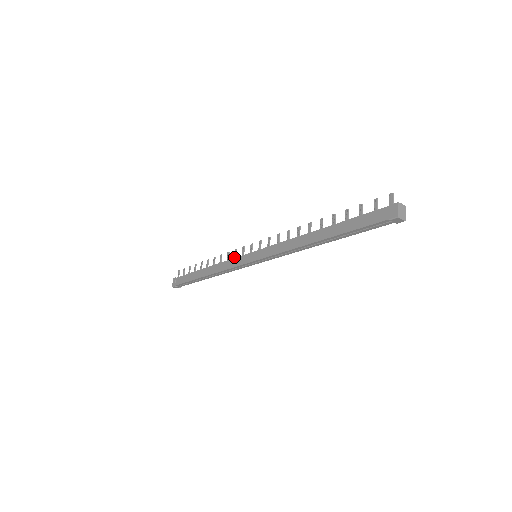
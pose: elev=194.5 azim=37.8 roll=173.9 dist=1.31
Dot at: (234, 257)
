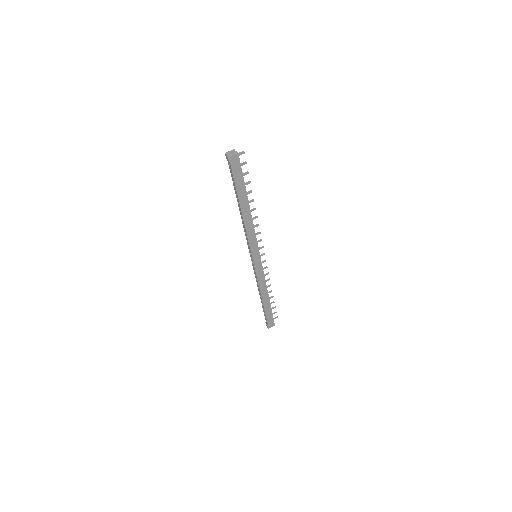
Dot at: occluded
